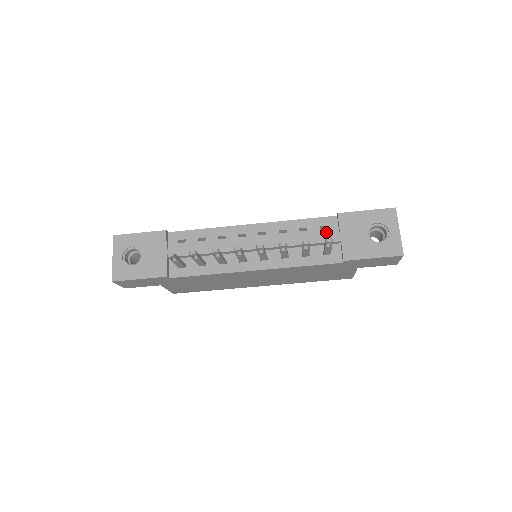
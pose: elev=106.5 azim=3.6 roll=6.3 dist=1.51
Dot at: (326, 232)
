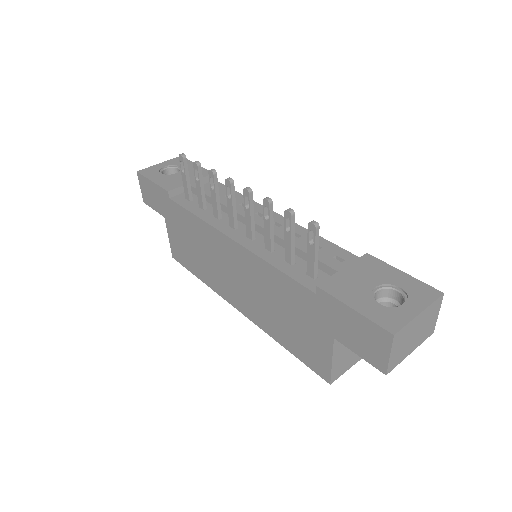
Dot at: occluded
